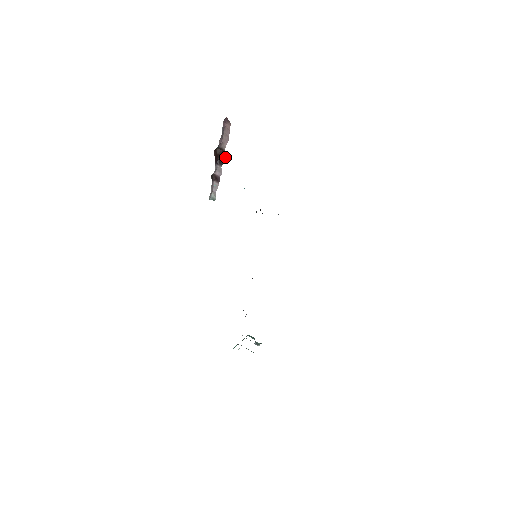
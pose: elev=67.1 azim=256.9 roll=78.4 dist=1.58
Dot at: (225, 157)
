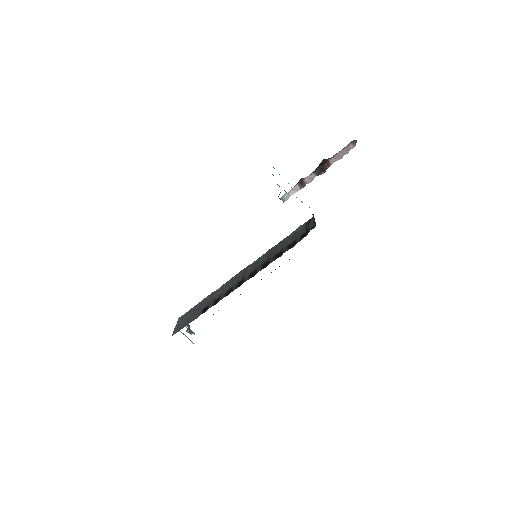
Dot at: occluded
